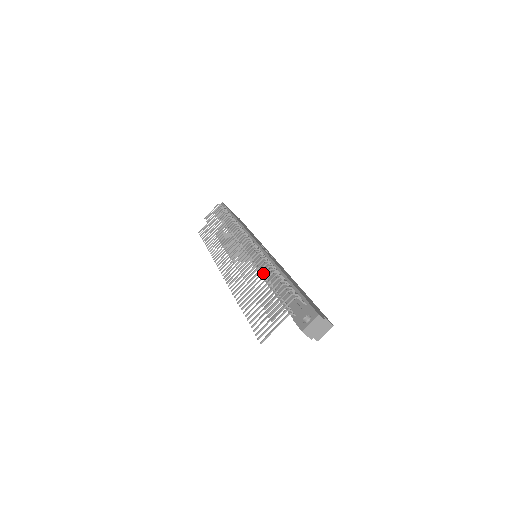
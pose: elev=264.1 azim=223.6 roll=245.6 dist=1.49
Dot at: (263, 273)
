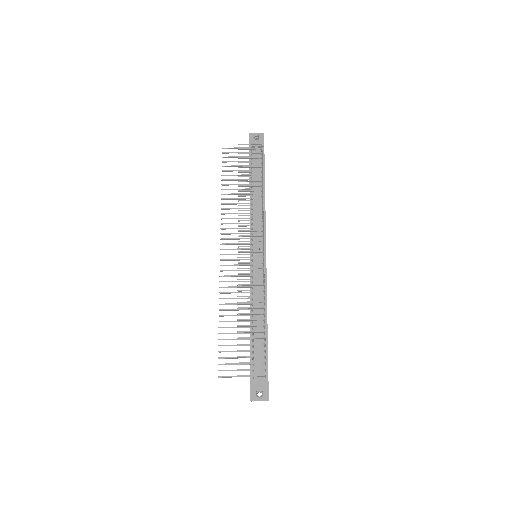
Dot at: (253, 299)
